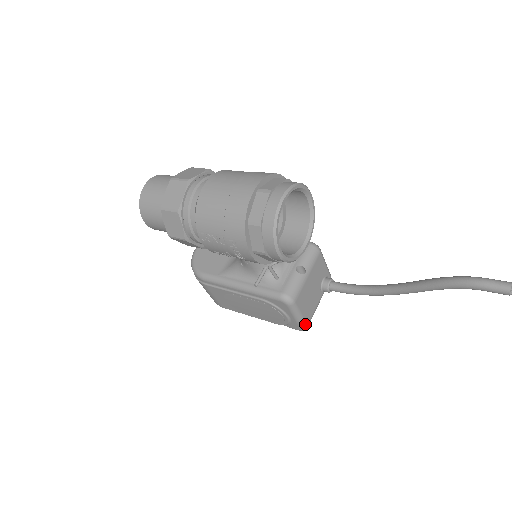
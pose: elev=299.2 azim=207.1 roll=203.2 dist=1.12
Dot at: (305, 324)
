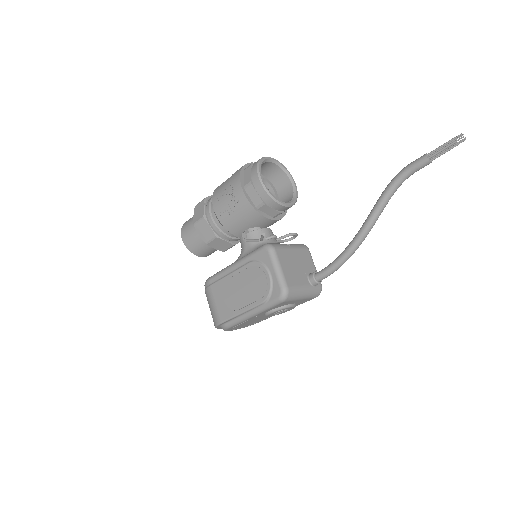
Dot at: (285, 284)
